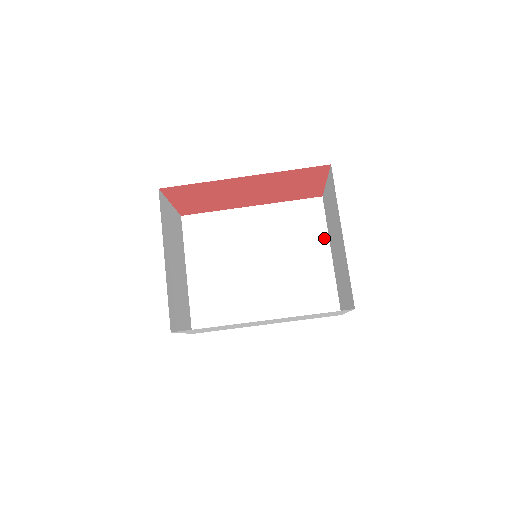
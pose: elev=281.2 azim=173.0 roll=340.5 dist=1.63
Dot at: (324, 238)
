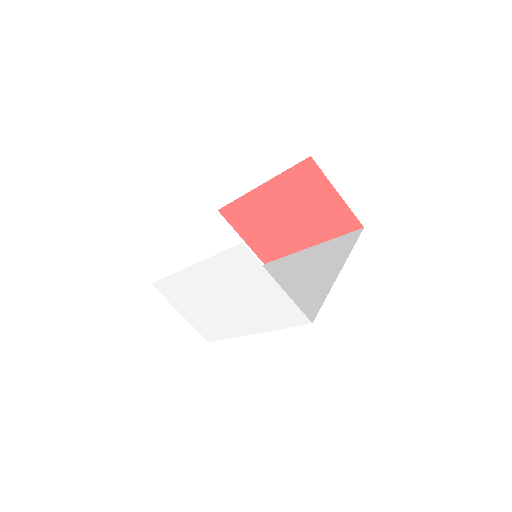
Dot at: (343, 259)
